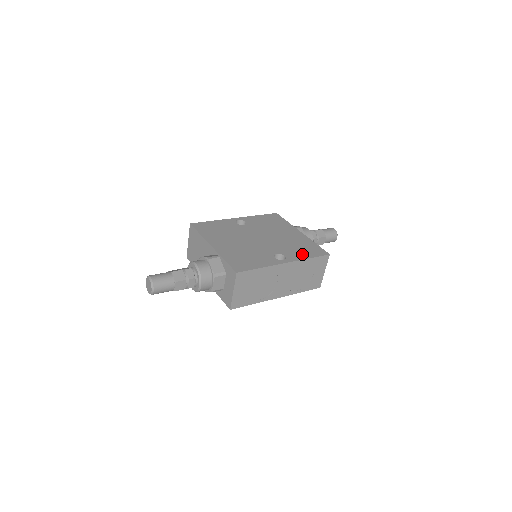
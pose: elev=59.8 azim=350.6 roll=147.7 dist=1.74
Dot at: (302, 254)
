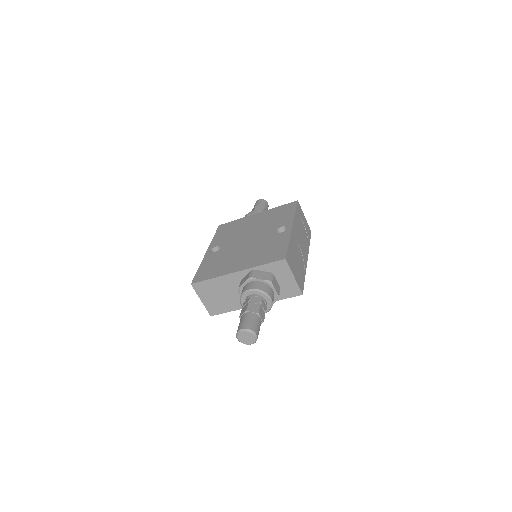
Dot at: (287, 216)
